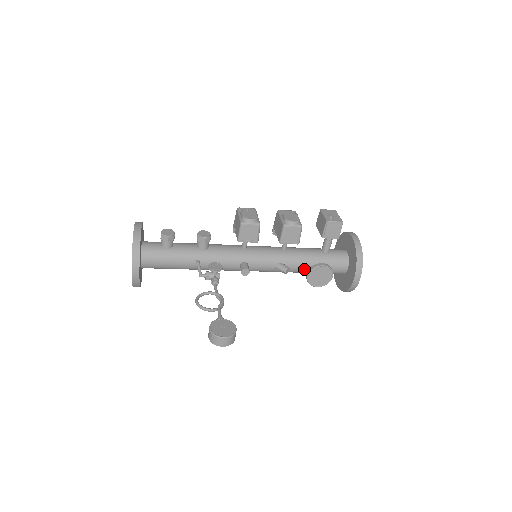
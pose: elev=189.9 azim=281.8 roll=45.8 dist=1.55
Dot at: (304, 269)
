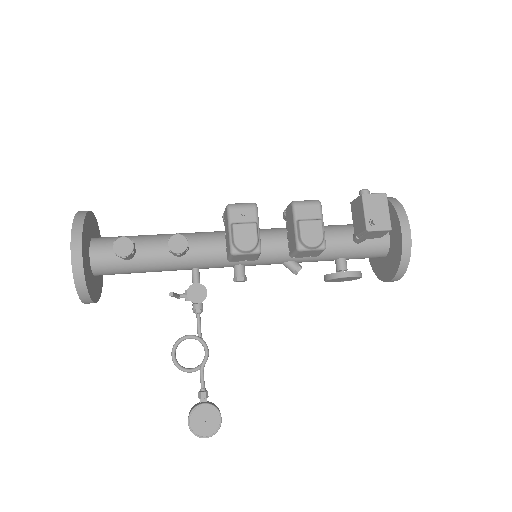
Dot at: occluded
